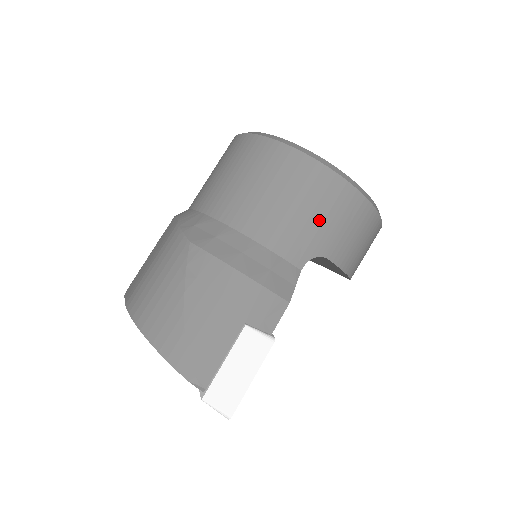
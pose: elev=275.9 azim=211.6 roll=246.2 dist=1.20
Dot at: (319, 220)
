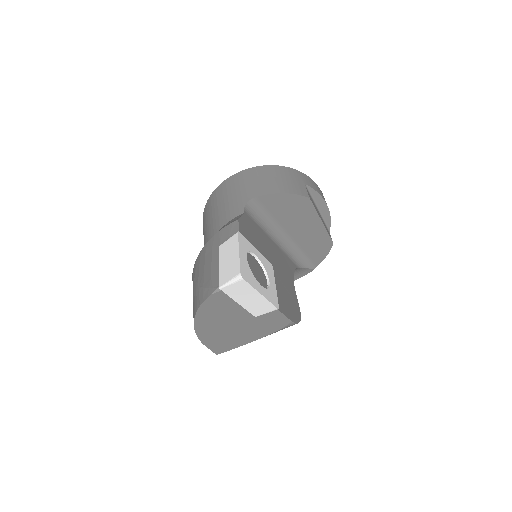
Dot at: (234, 195)
